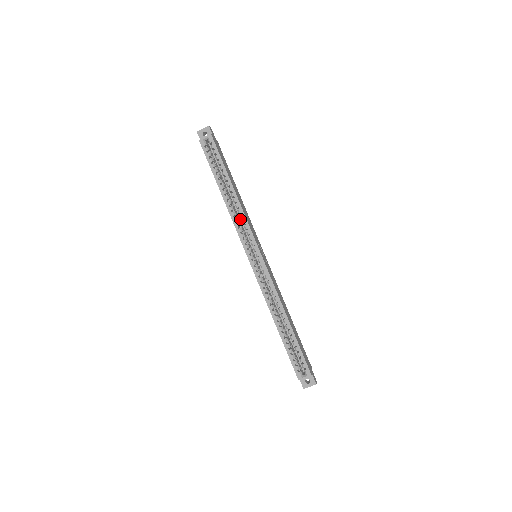
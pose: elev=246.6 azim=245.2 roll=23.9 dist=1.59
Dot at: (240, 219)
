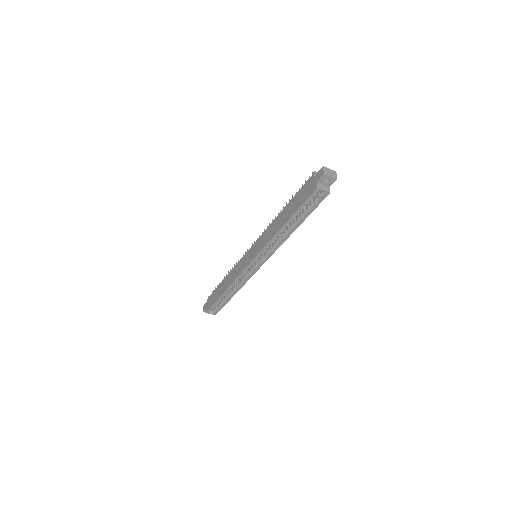
Dot at: occluded
